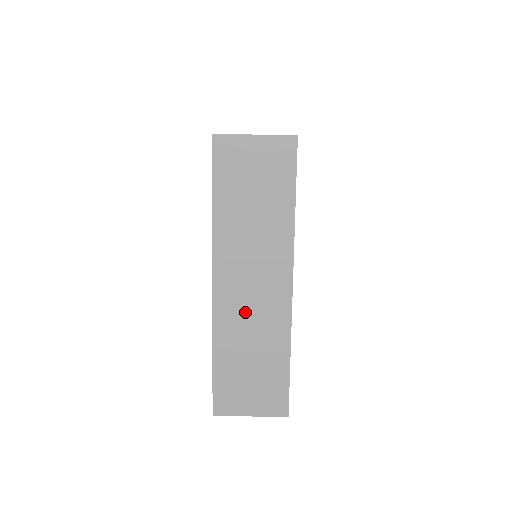
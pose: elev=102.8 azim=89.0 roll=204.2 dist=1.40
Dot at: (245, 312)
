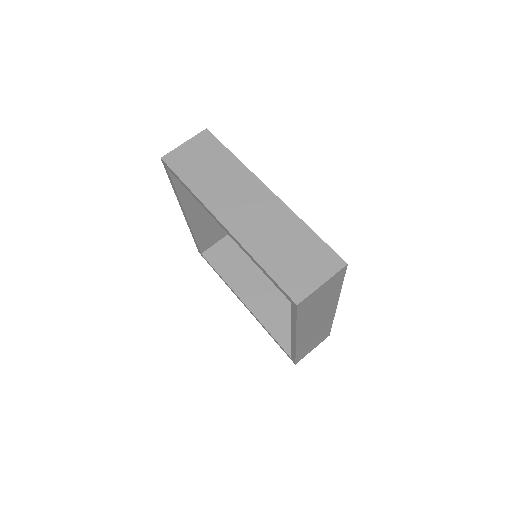
Dot at: (312, 333)
